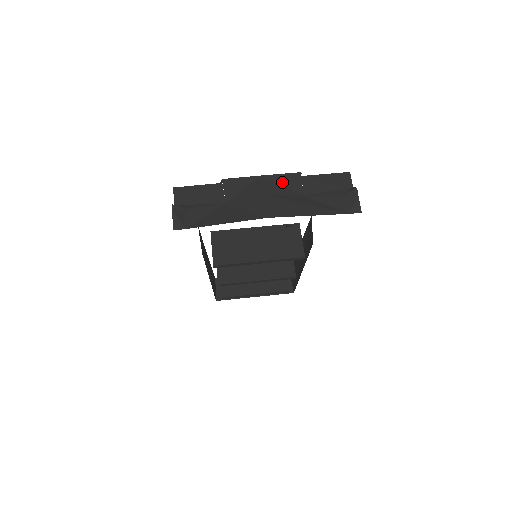
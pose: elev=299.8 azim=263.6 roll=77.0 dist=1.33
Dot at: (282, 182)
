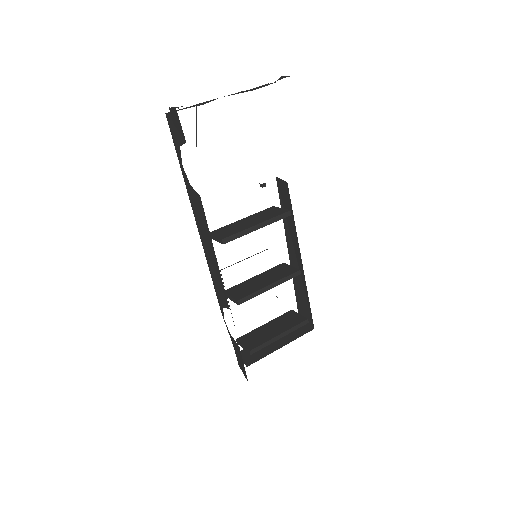
Dot at: occluded
